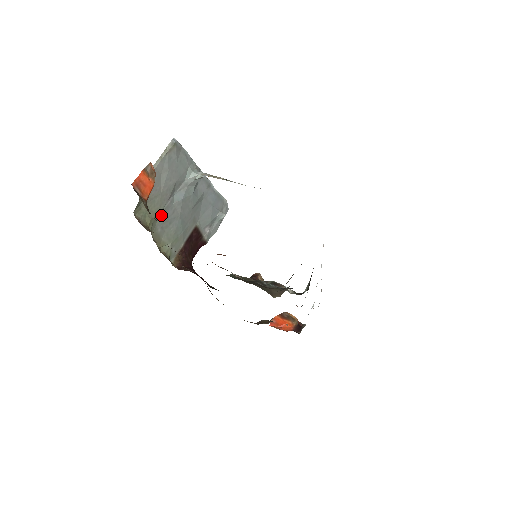
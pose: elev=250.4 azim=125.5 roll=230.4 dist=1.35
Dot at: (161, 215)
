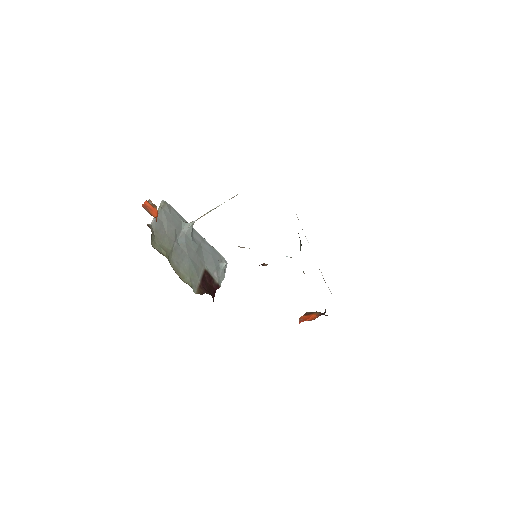
Dot at: (173, 252)
